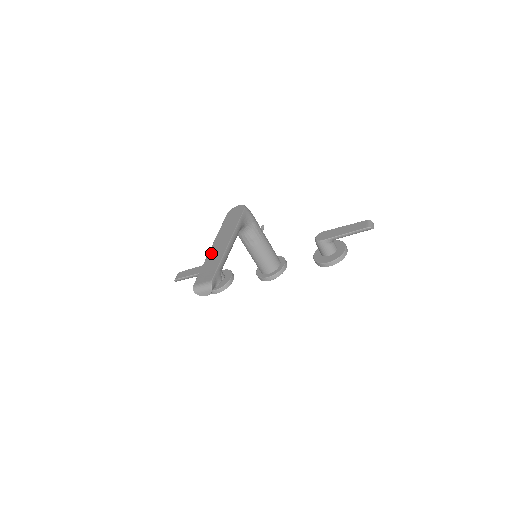
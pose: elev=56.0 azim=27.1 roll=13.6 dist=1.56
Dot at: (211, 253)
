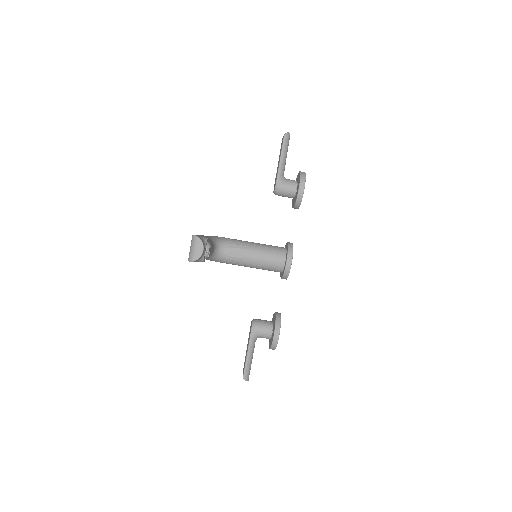
Dot at: occluded
